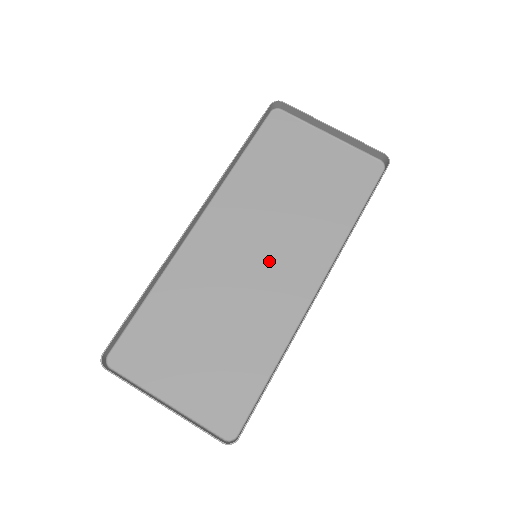
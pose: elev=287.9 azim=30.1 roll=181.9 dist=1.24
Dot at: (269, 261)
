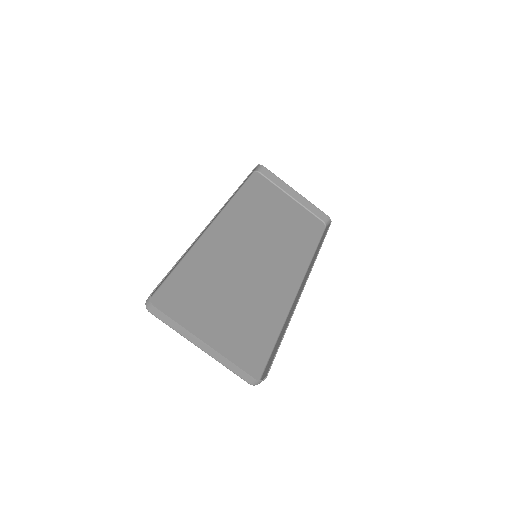
Dot at: (265, 262)
